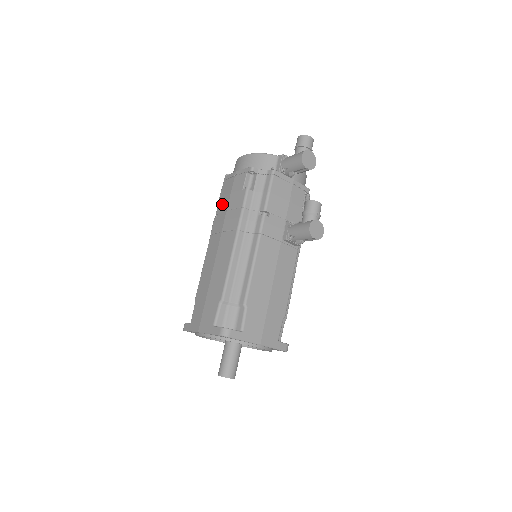
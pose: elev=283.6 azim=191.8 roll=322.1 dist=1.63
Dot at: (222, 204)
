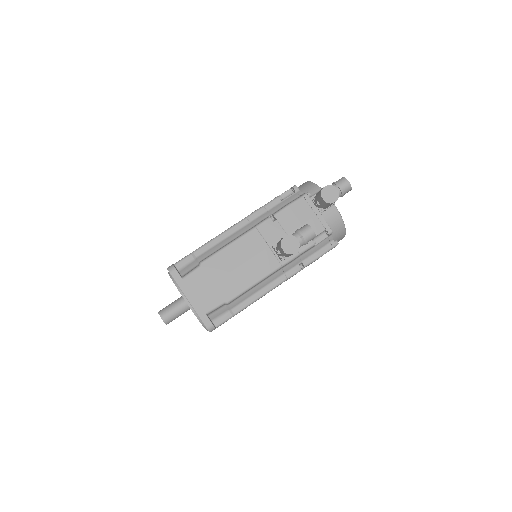
Dot at: occluded
